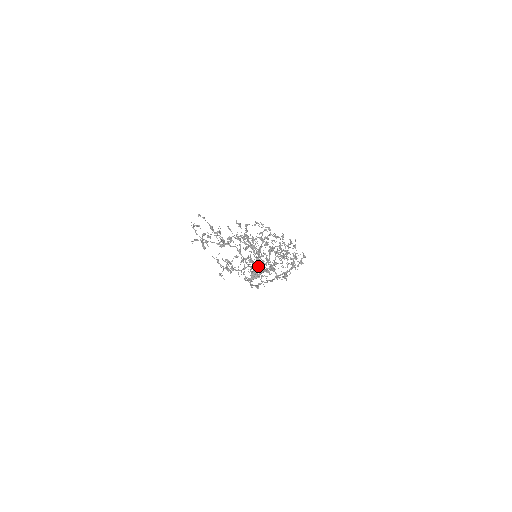
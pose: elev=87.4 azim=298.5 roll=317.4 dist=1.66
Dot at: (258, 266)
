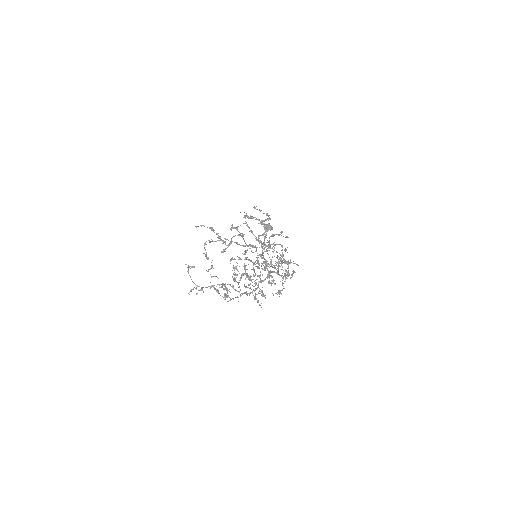
Dot at: occluded
